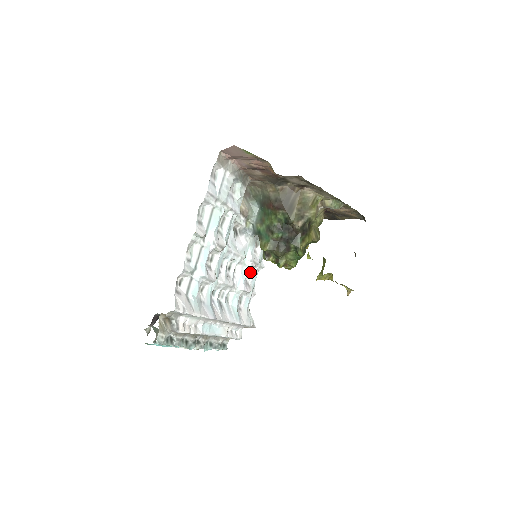
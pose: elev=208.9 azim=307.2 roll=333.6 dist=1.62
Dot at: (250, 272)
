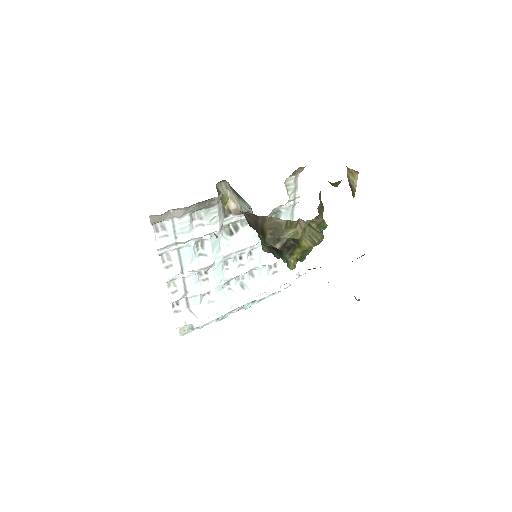
Dot at: occluded
